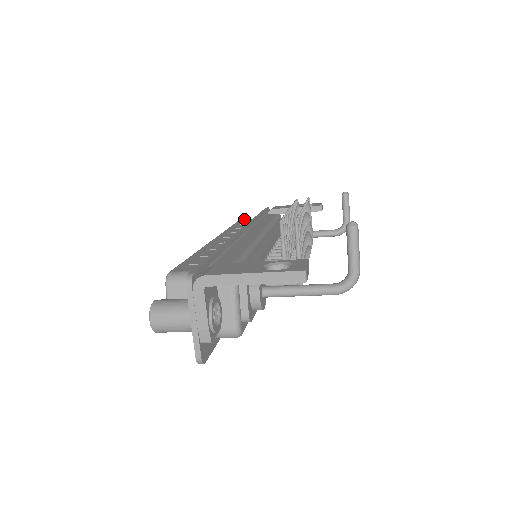
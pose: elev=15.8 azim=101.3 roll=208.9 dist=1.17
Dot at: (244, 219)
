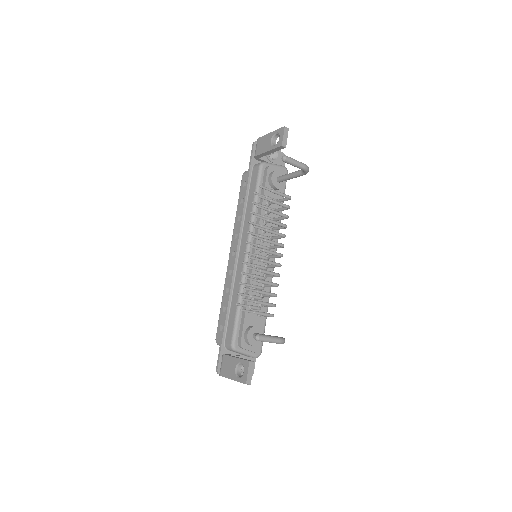
Dot at: (244, 175)
